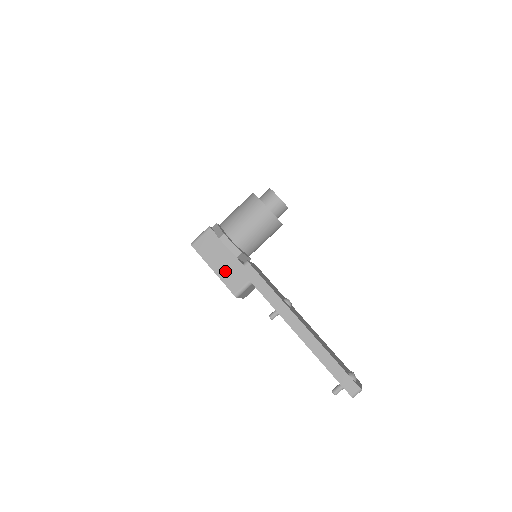
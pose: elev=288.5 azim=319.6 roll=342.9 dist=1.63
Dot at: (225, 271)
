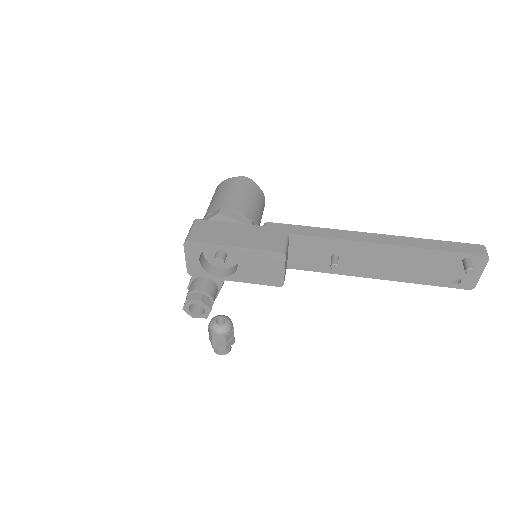
Dot at: (250, 240)
